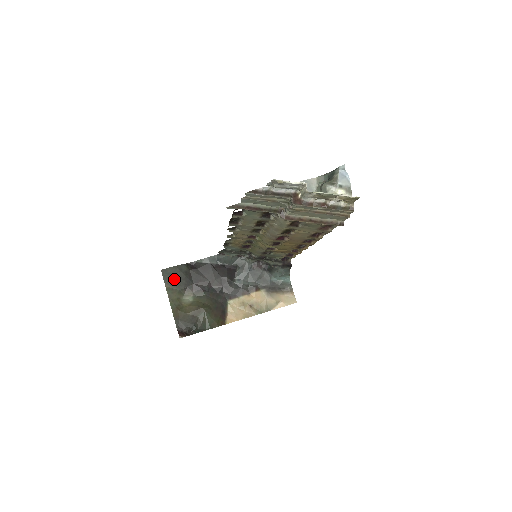
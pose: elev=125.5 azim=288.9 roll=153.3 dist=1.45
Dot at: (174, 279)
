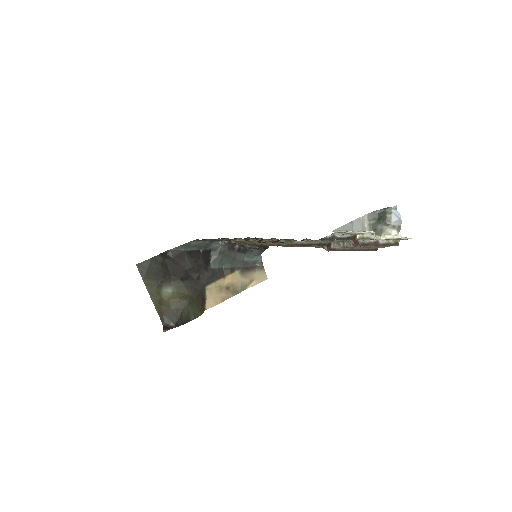
Dot at: (151, 273)
